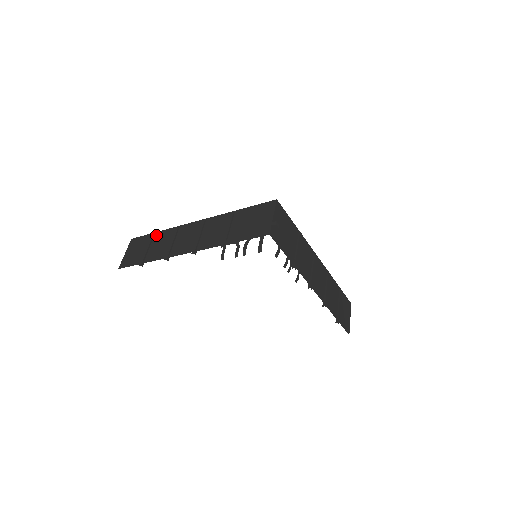
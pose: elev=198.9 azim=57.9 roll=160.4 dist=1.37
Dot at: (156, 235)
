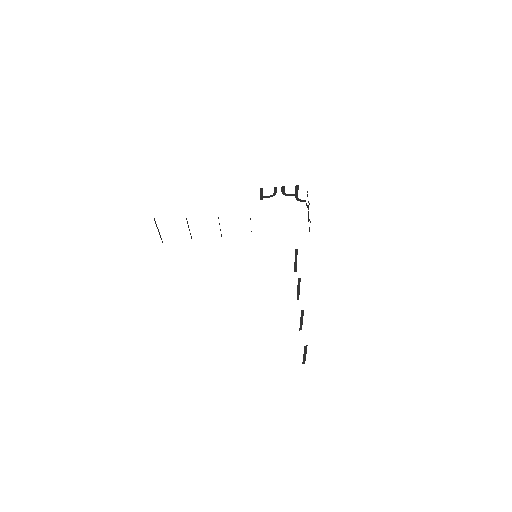
Dot at: occluded
